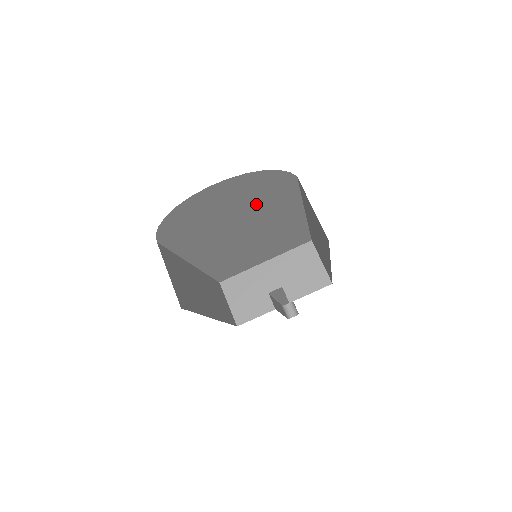
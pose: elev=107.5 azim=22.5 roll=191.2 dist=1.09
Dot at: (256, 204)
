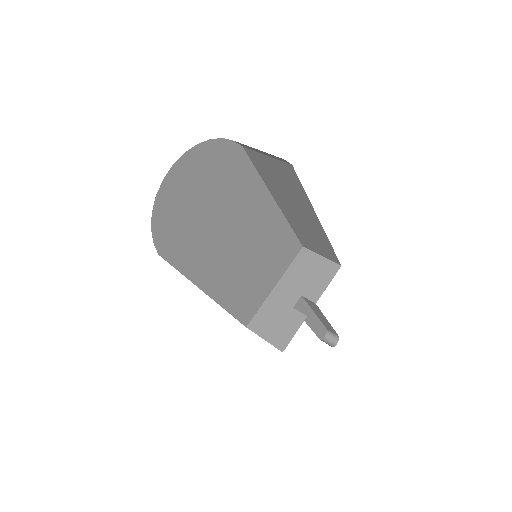
Dot at: (225, 190)
